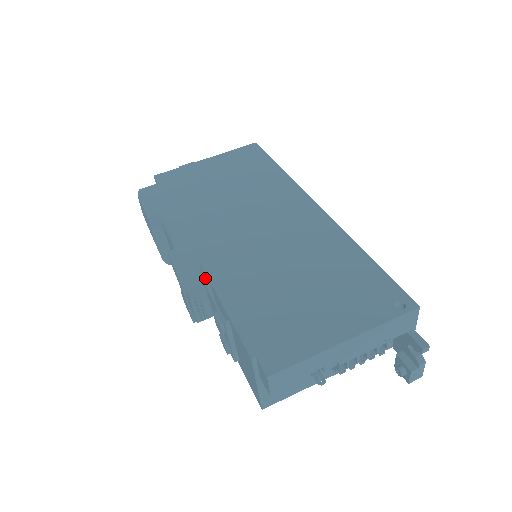
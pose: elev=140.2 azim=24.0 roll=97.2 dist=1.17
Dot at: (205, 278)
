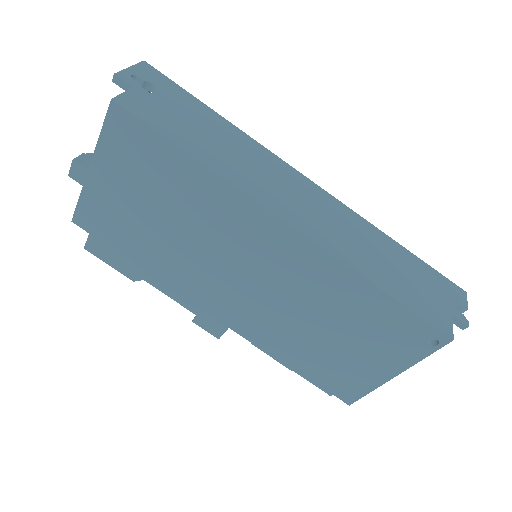
Dot at: occluded
